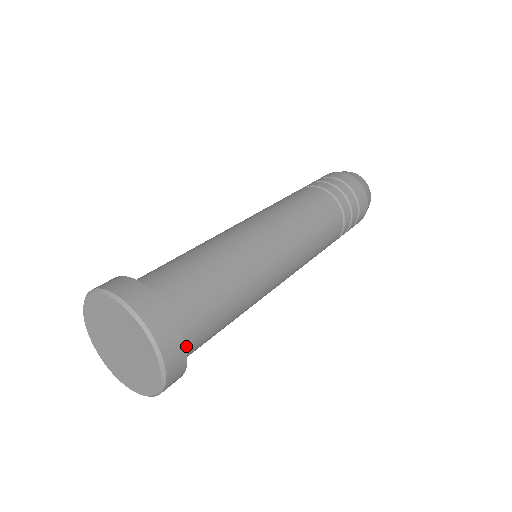
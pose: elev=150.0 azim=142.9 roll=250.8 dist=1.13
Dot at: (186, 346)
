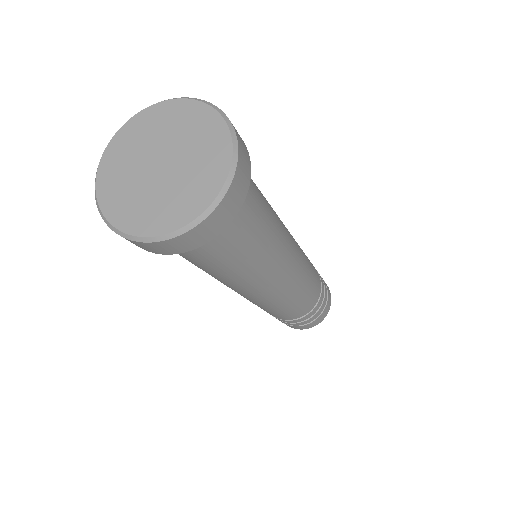
Dot at: occluded
